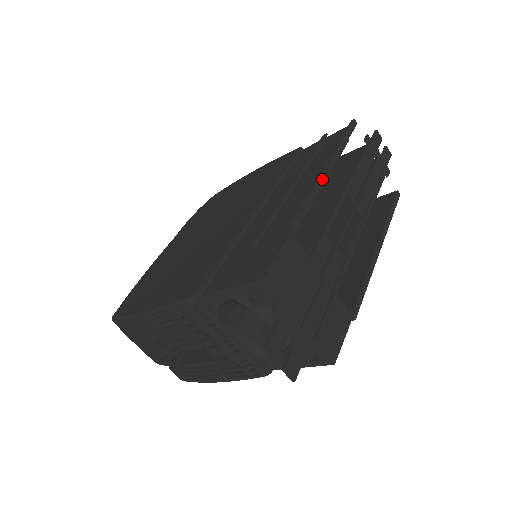
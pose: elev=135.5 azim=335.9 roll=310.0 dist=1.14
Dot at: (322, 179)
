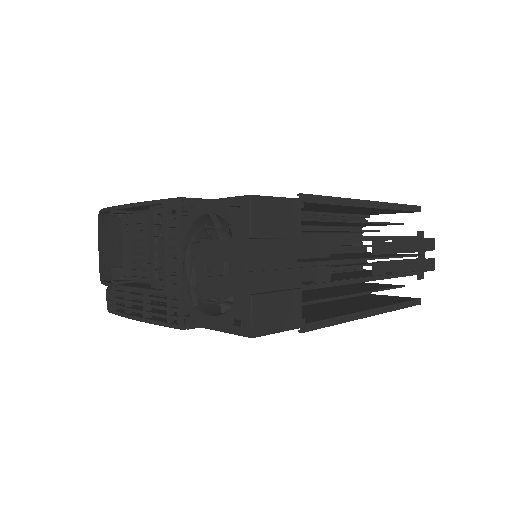
Dot at: (360, 204)
